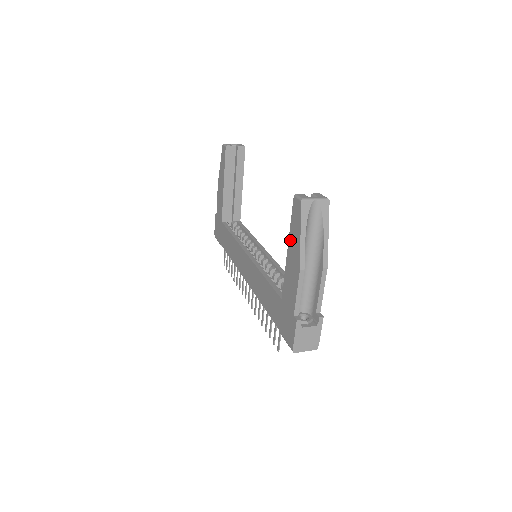
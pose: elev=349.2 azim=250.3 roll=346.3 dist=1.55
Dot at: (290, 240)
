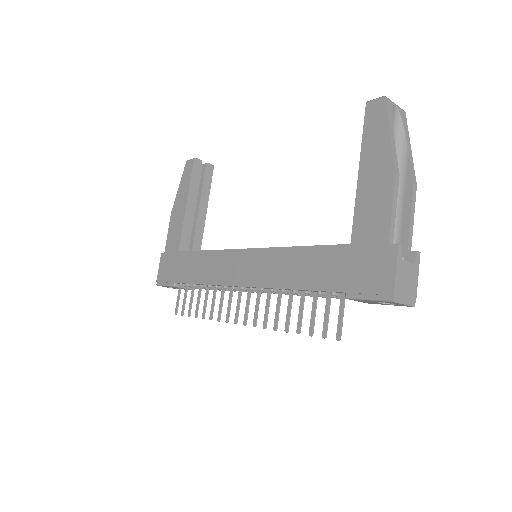
Dot at: (364, 155)
